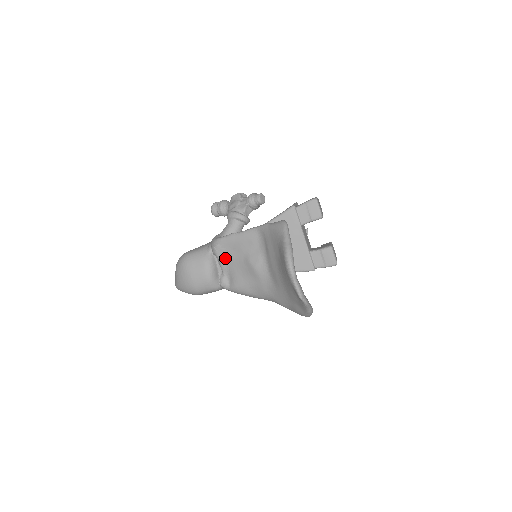
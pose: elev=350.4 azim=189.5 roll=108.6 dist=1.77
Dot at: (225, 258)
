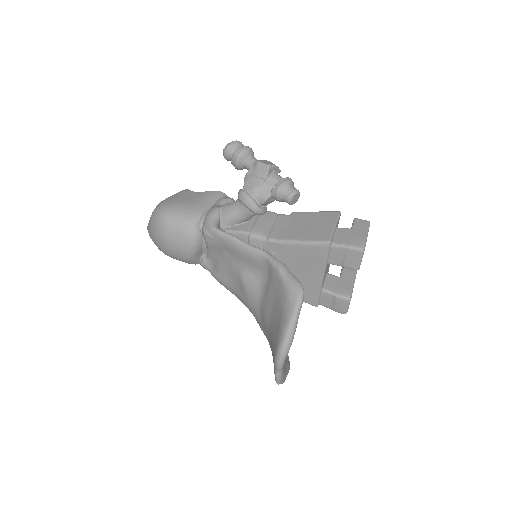
Dot at: (215, 249)
